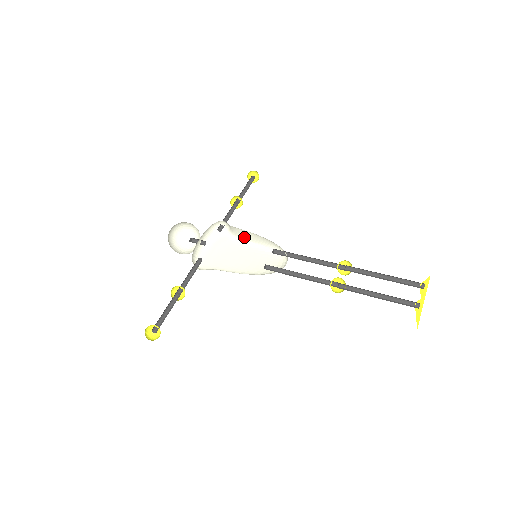
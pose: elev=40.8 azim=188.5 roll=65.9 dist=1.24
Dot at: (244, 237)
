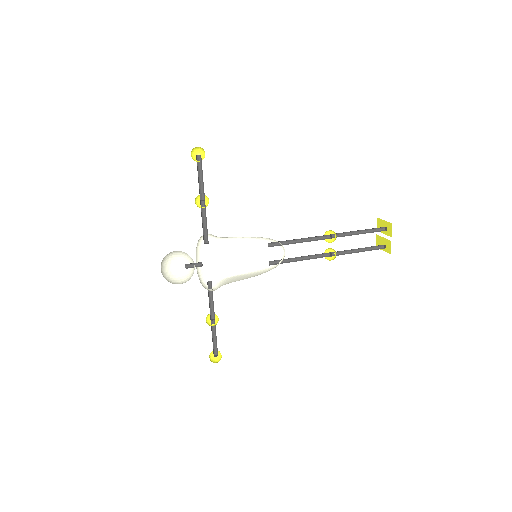
Dot at: (232, 238)
